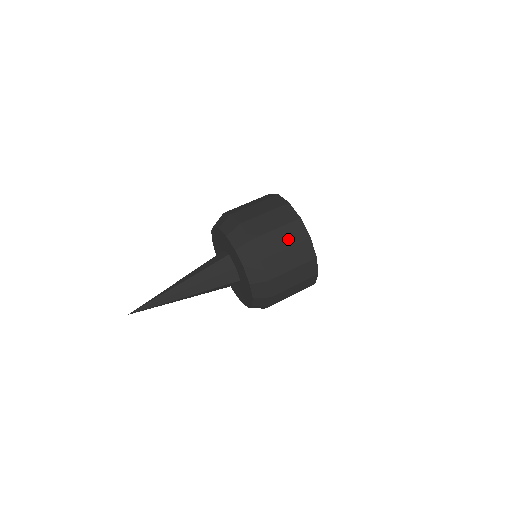
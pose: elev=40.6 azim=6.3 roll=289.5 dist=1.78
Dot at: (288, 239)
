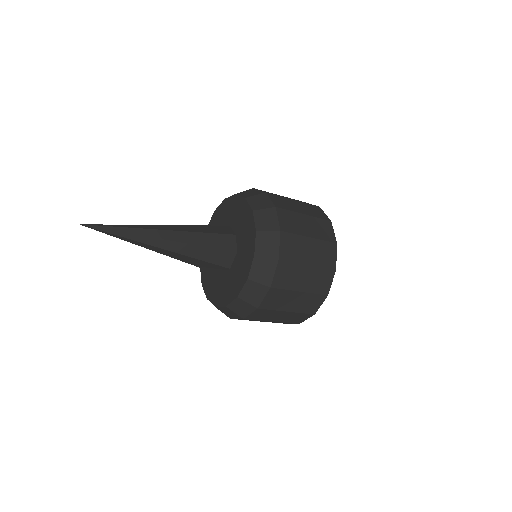
Dot at: (307, 210)
